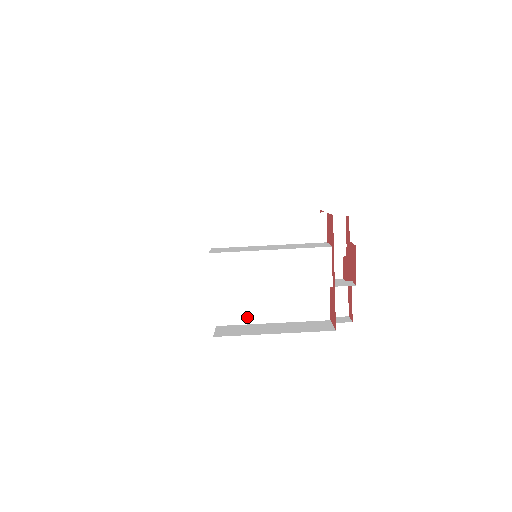
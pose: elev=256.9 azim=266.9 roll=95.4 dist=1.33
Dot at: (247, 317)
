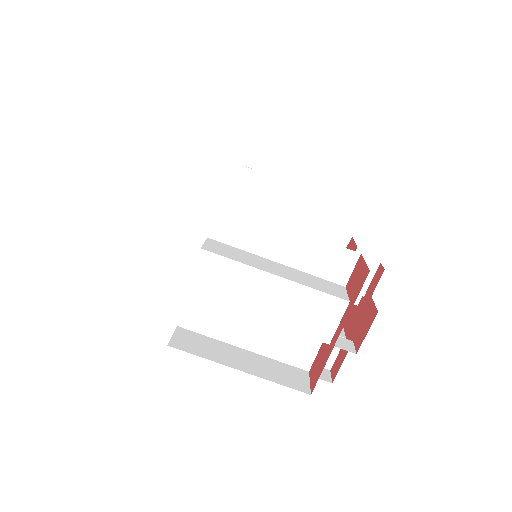
Dot at: (217, 331)
